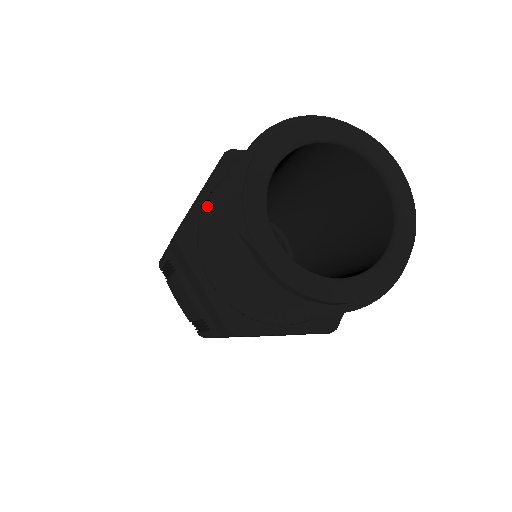
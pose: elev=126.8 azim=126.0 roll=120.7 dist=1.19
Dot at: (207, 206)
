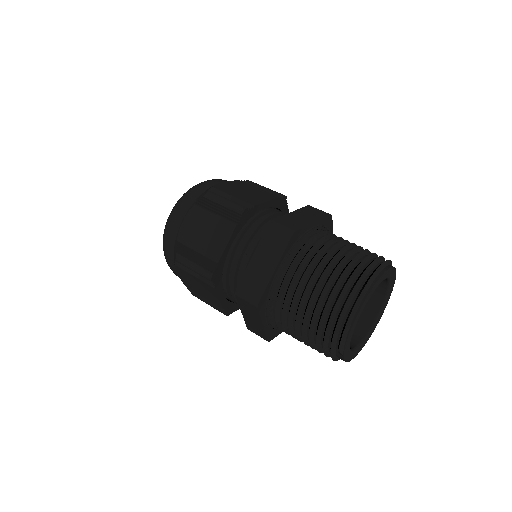
Dot at: (276, 278)
